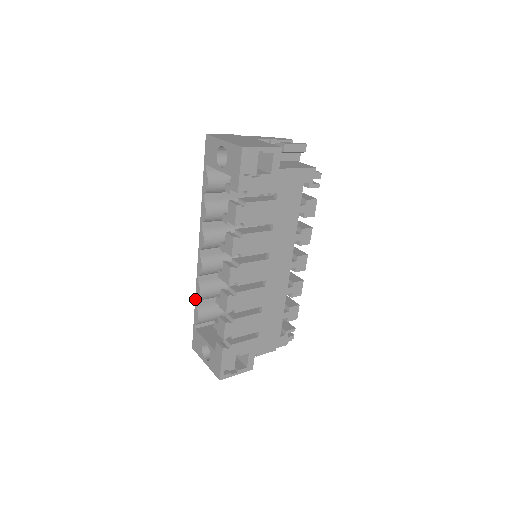
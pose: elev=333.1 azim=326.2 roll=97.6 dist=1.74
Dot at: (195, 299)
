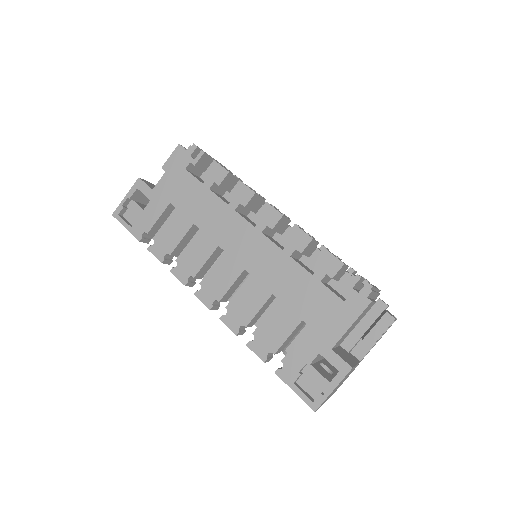
Dot at: occluded
